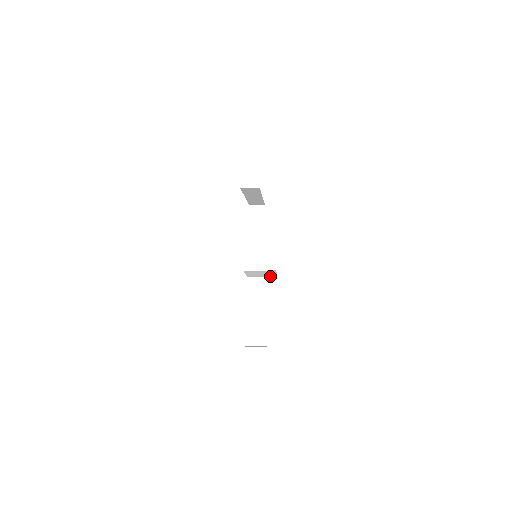
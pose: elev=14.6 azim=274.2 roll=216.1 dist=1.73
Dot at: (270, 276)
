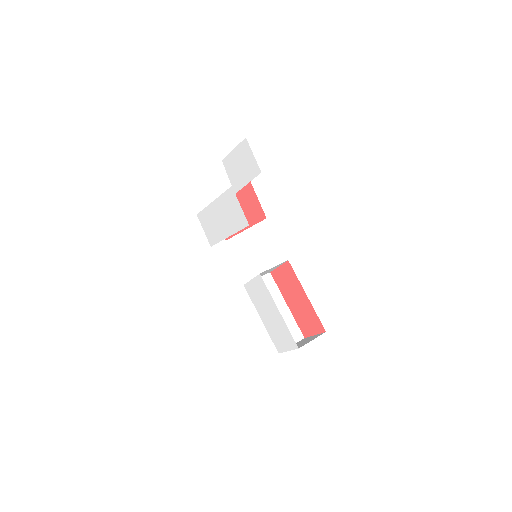
Dot at: (264, 274)
